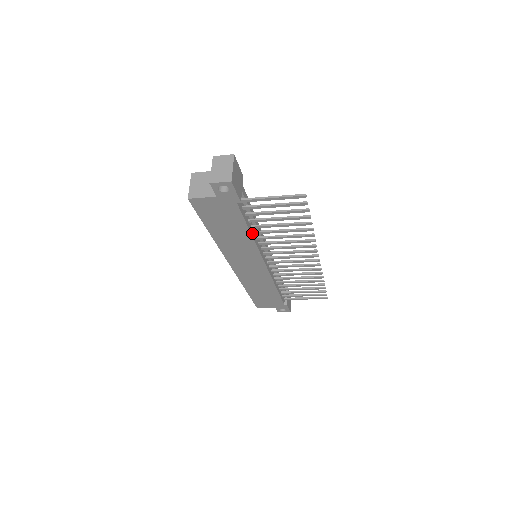
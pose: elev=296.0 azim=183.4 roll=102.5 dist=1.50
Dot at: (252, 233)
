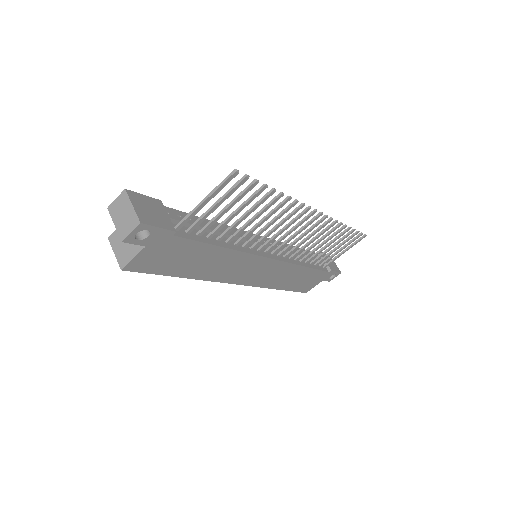
Dot at: (224, 245)
